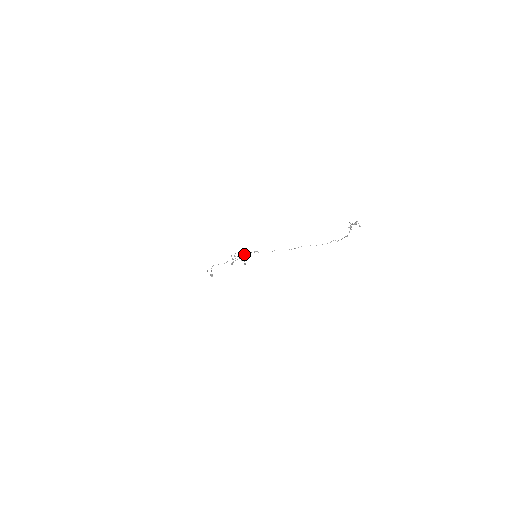
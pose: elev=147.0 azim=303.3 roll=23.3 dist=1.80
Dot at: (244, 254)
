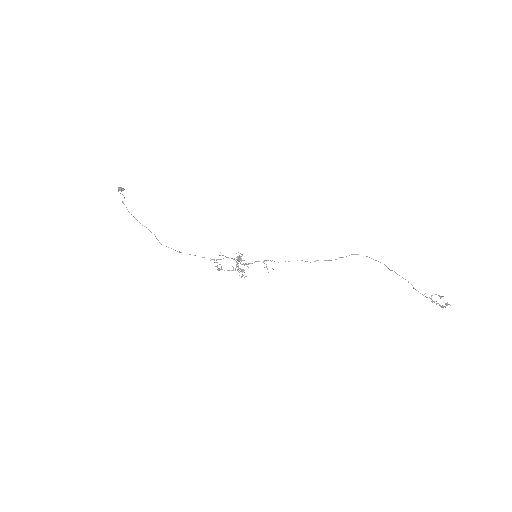
Dot at: occluded
